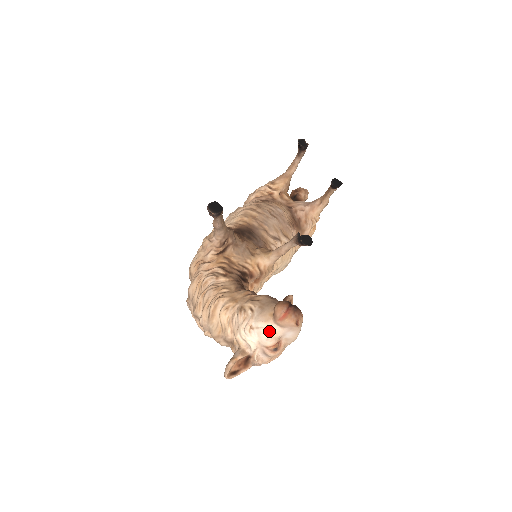
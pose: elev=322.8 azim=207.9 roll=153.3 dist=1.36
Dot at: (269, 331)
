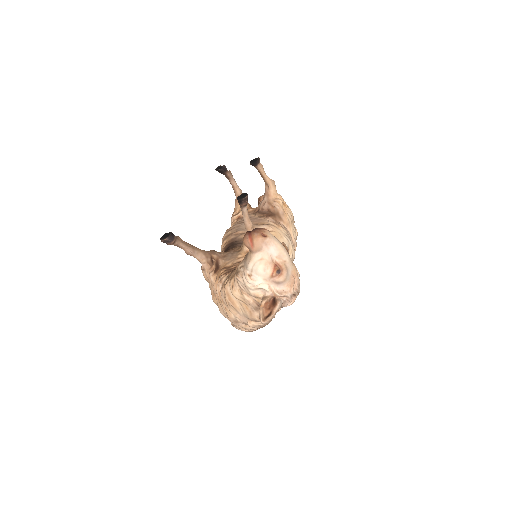
Dot at: (258, 263)
